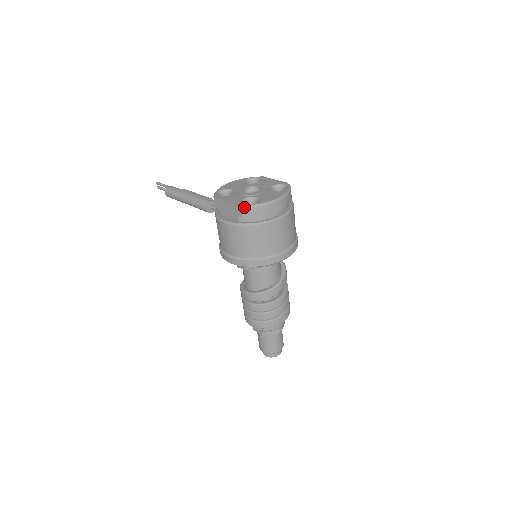
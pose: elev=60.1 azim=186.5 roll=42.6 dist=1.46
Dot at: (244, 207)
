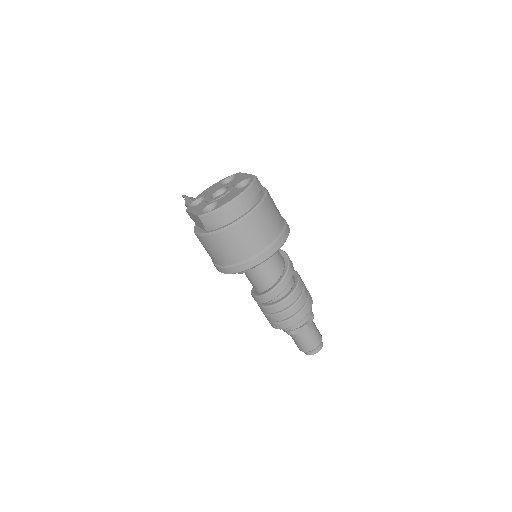
Dot at: (201, 217)
